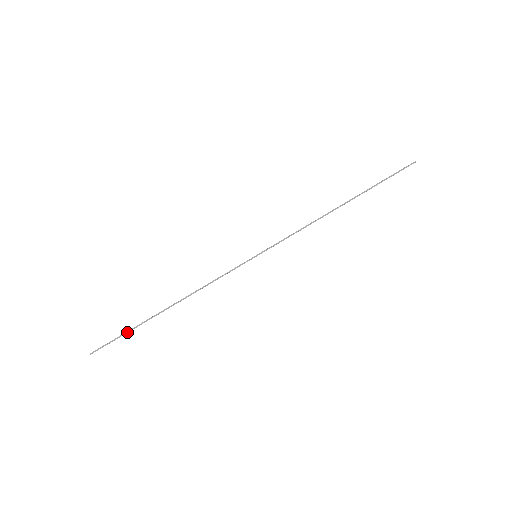
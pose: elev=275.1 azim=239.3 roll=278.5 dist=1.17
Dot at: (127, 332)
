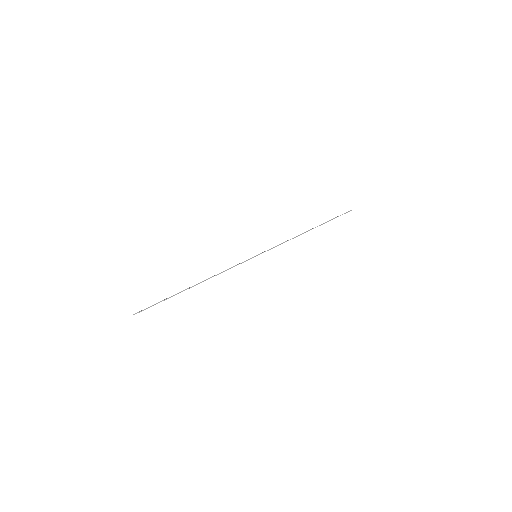
Dot at: (163, 300)
